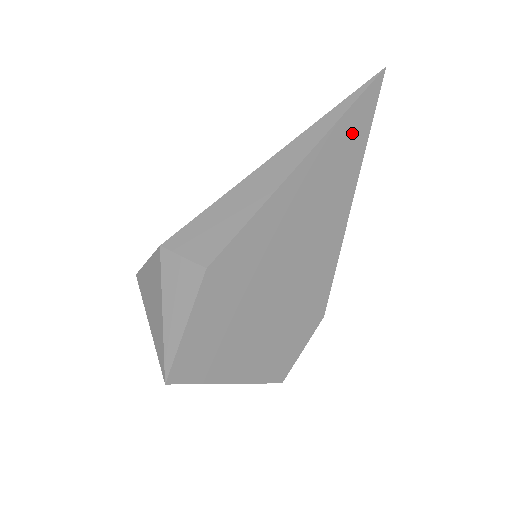
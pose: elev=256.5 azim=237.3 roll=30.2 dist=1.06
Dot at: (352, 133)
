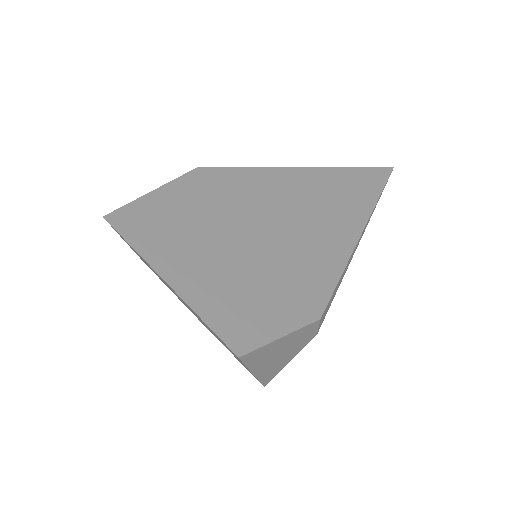
Dot at: (361, 183)
